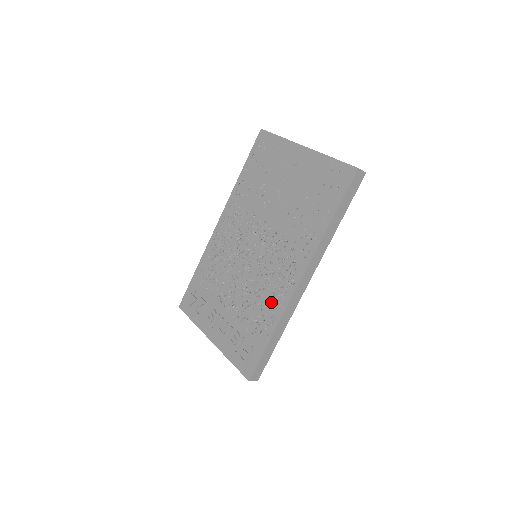
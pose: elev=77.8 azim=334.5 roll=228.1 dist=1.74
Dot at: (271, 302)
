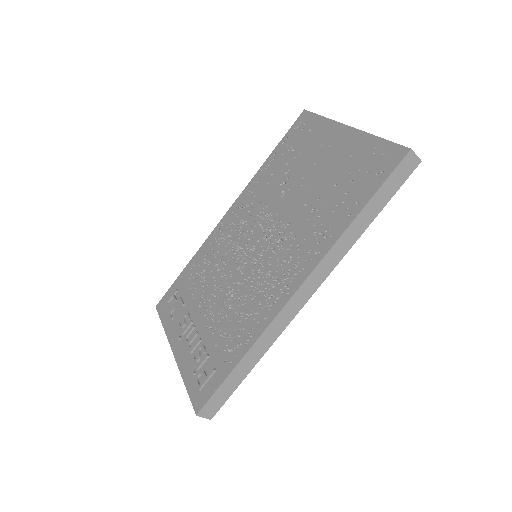
Dot at: (254, 314)
